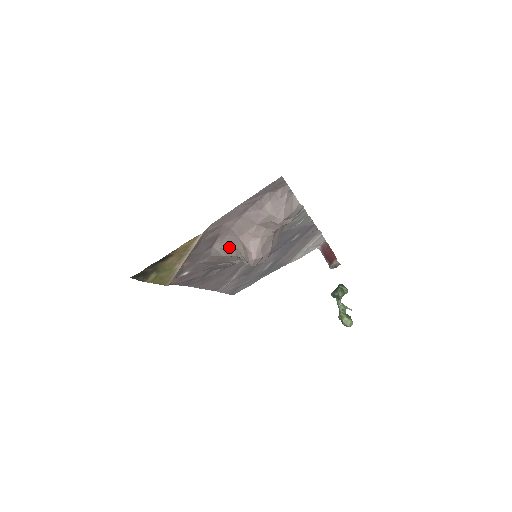
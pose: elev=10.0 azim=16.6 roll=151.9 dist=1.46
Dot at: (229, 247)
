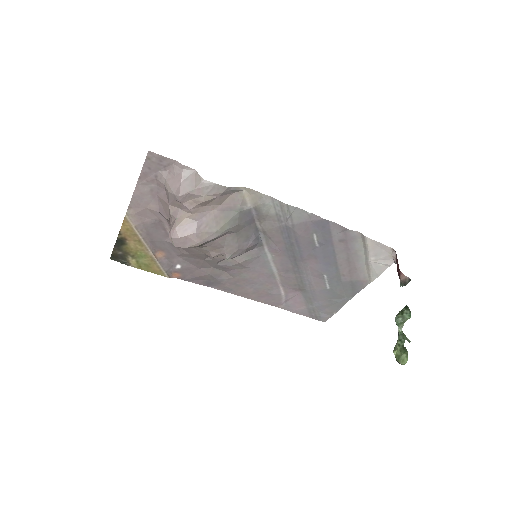
Dot at: occluded
